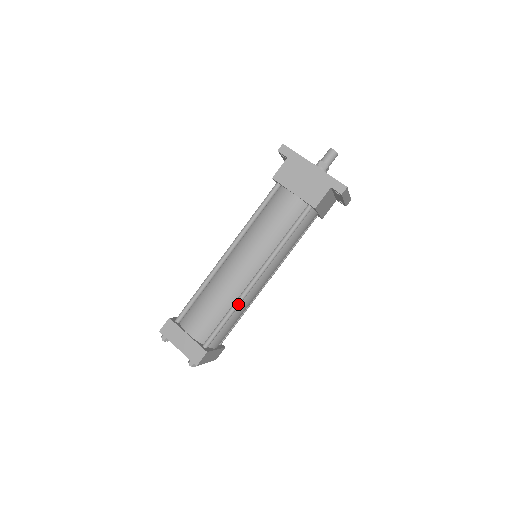
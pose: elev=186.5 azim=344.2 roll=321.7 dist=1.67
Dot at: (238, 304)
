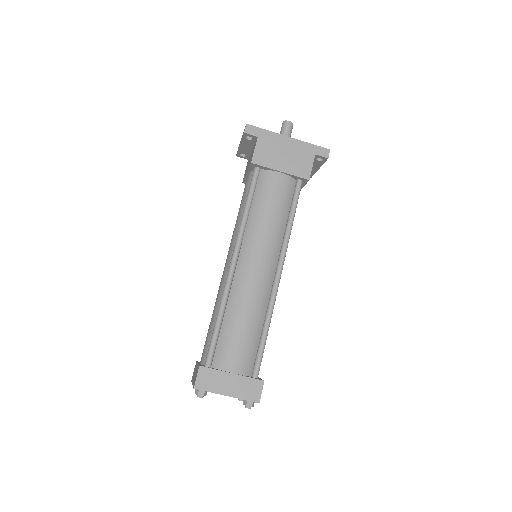
Dot at: (272, 312)
